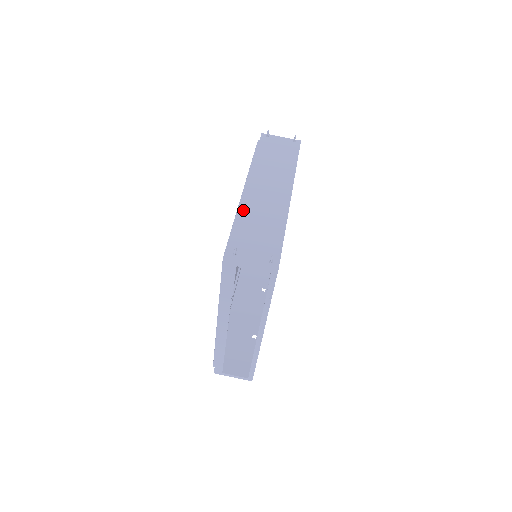
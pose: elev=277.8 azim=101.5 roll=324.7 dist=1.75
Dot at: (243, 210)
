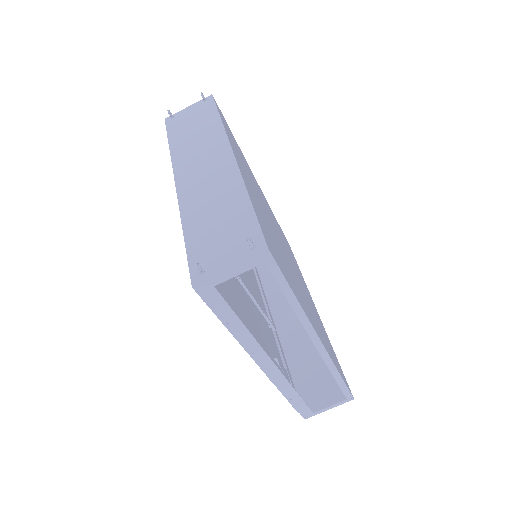
Dot at: (185, 212)
